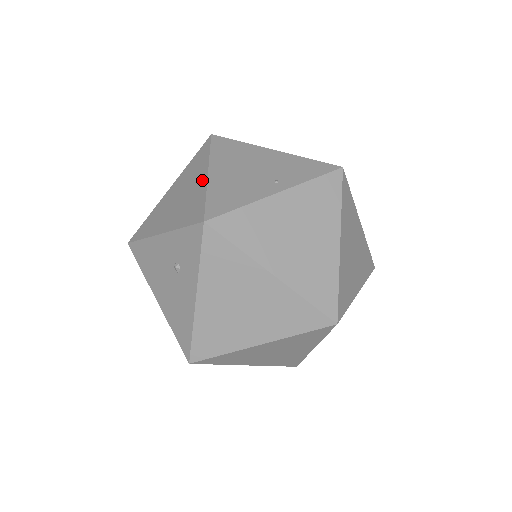
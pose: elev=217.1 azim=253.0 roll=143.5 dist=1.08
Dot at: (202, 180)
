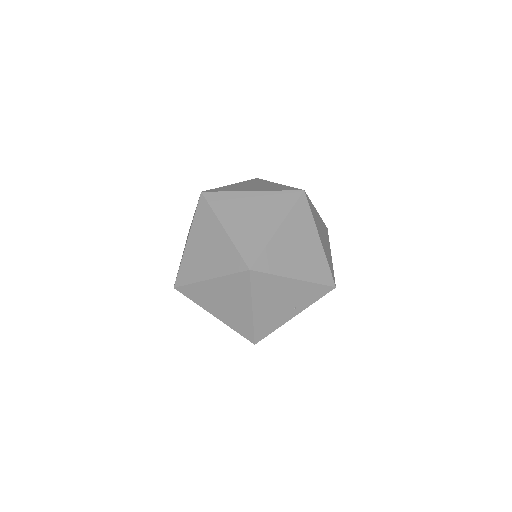
Dot at: (248, 312)
